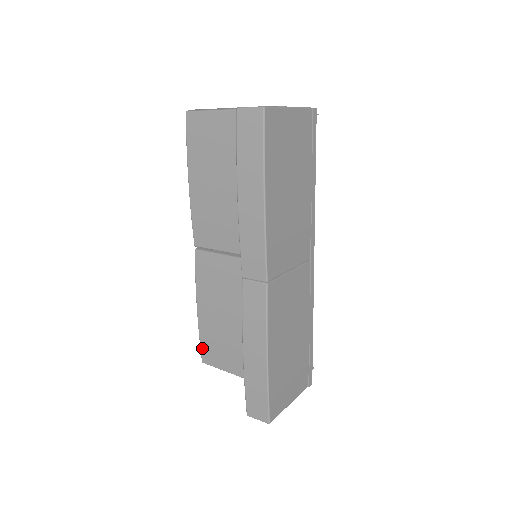
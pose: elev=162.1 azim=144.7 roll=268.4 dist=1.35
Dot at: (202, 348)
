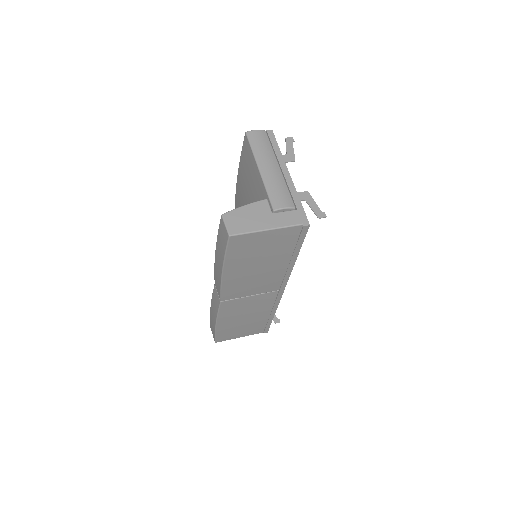
Dot at: occluded
